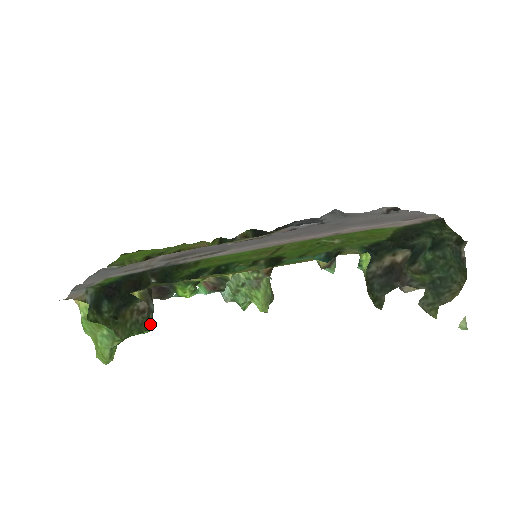
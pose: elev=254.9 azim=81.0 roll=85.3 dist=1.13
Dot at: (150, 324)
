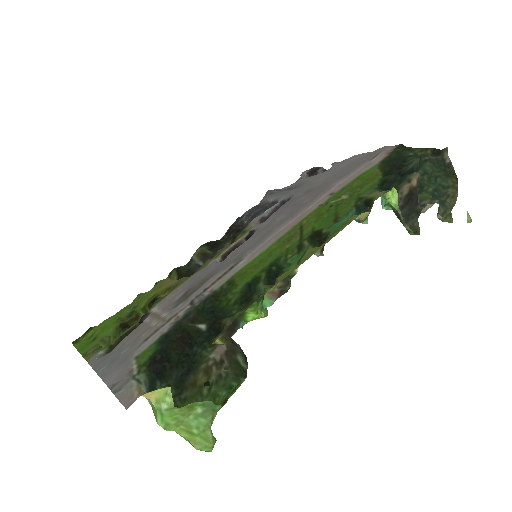
Dot at: (244, 368)
